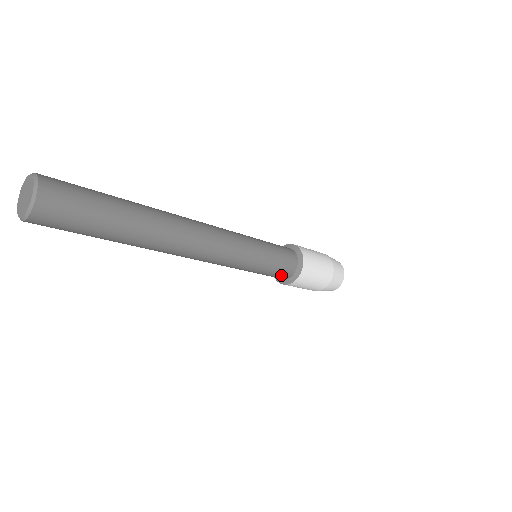
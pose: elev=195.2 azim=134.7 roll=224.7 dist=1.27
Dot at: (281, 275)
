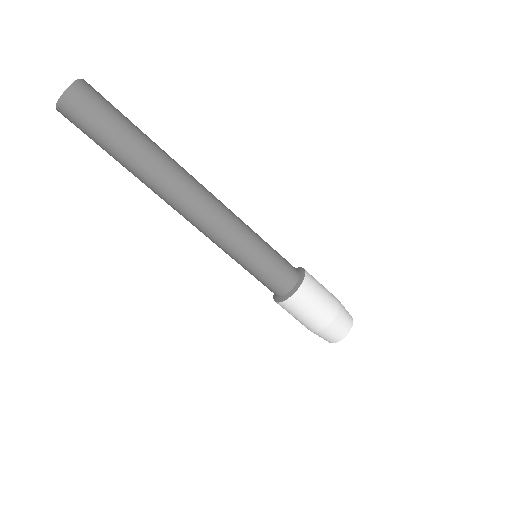
Dot at: (284, 278)
